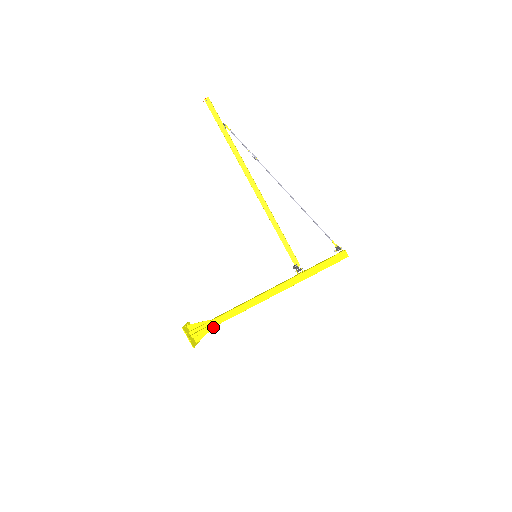
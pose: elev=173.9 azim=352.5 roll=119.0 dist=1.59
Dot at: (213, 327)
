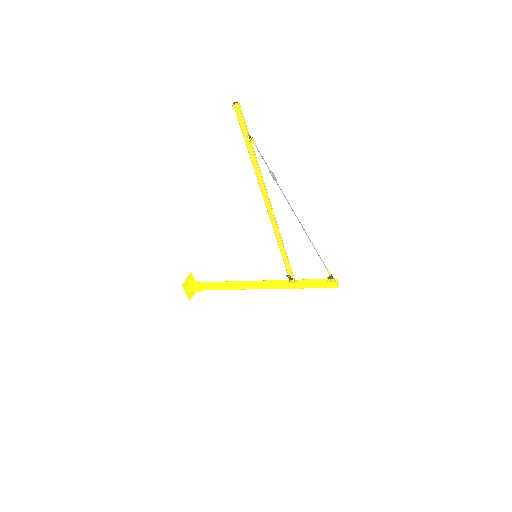
Dot at: (209, 288)
